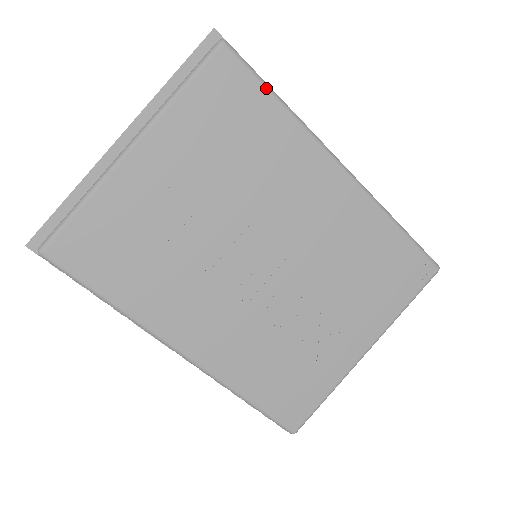
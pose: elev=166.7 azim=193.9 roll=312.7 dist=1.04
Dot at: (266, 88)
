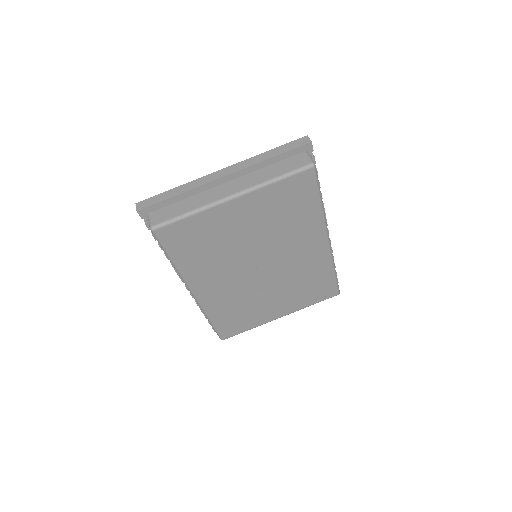
Dot at: (319, 194)
